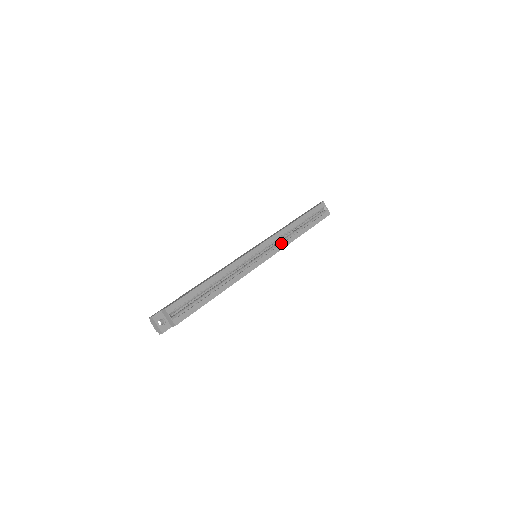
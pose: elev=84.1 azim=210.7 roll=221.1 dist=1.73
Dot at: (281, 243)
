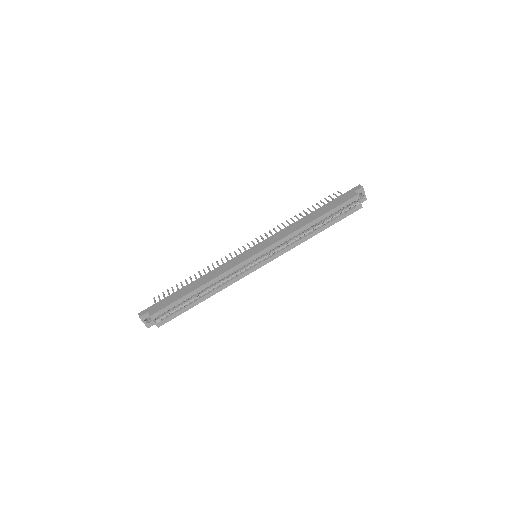
Dot at: (287, 245)
